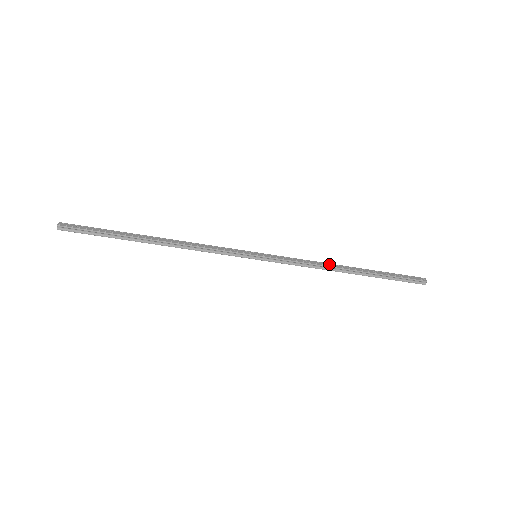
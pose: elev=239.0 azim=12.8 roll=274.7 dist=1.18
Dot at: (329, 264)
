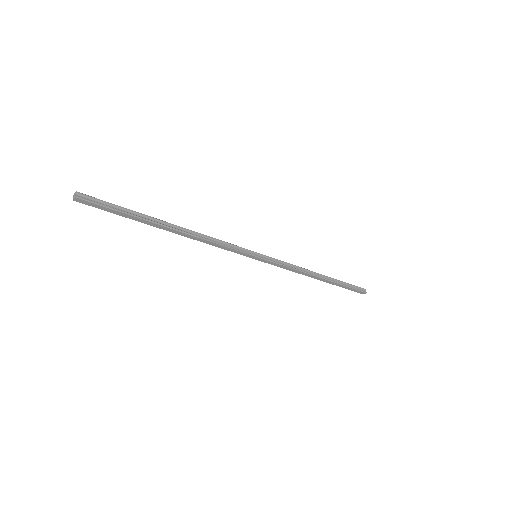
Dot at: (305, 271)
